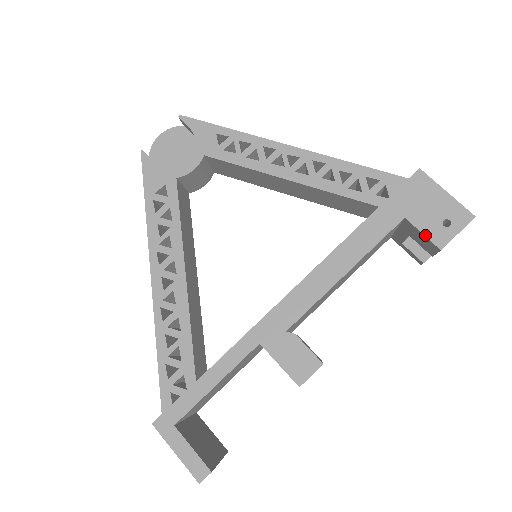
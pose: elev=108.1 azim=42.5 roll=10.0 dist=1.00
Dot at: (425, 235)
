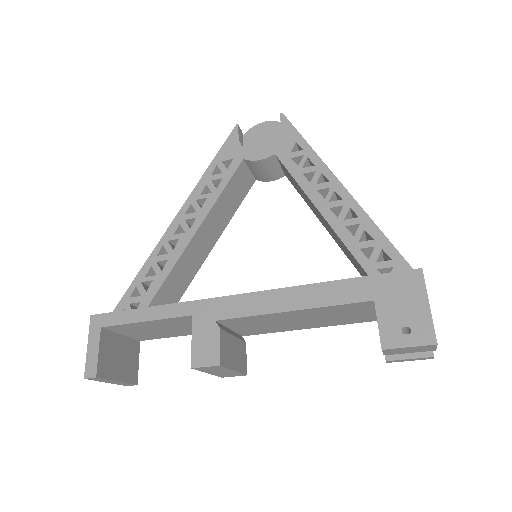
Dot at: (379, 327)
